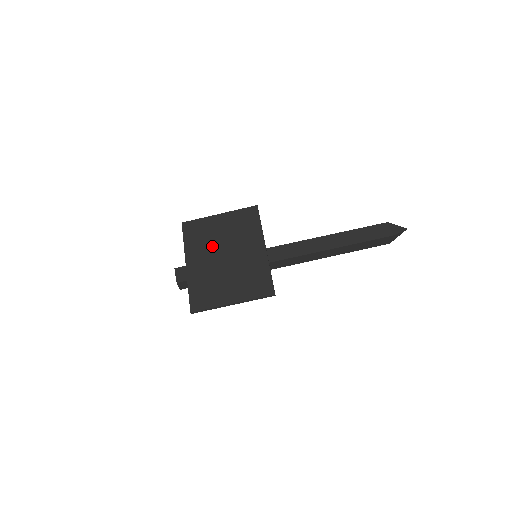
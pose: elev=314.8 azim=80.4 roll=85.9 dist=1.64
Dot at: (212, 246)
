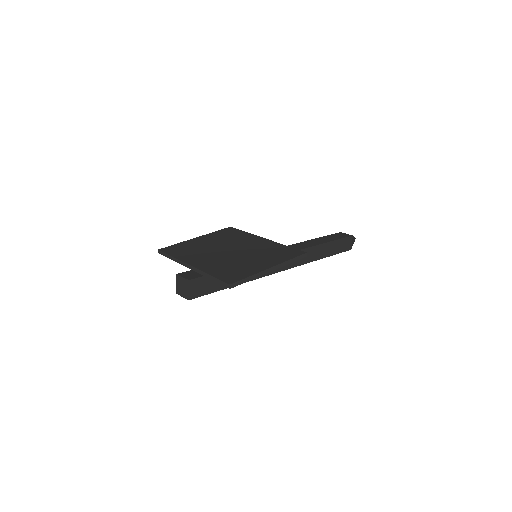
Dot at: (209, 250)
